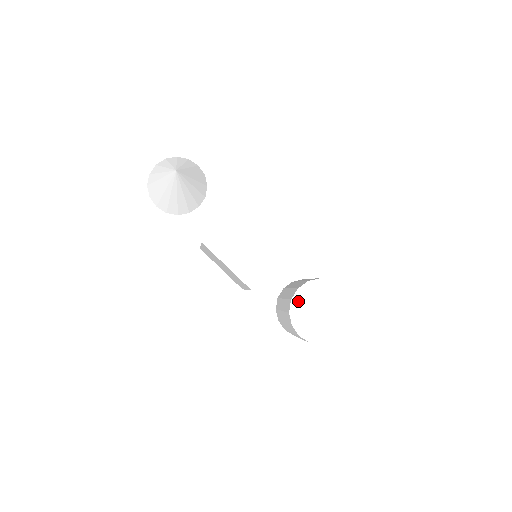
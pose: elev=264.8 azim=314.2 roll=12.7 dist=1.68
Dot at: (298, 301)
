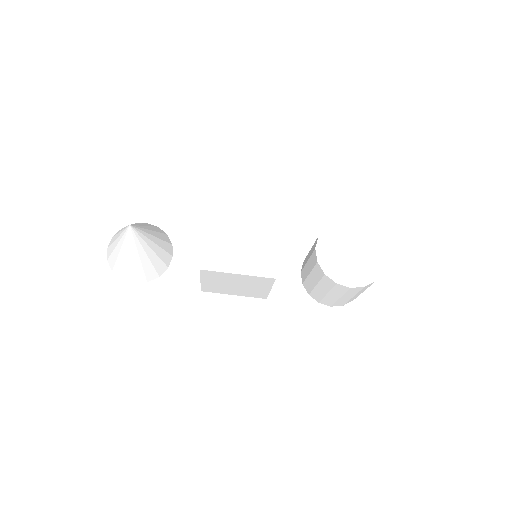
Dot at: (324, 259)
